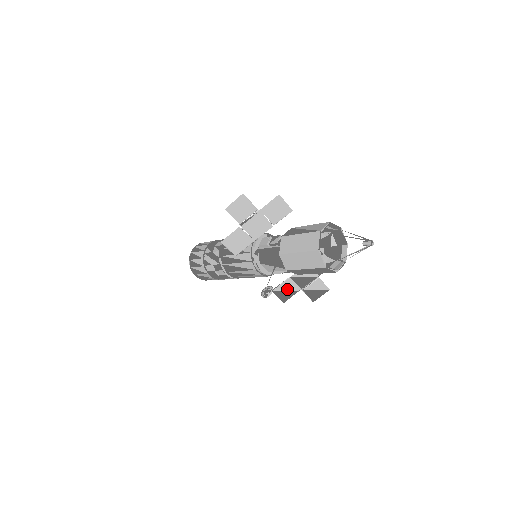
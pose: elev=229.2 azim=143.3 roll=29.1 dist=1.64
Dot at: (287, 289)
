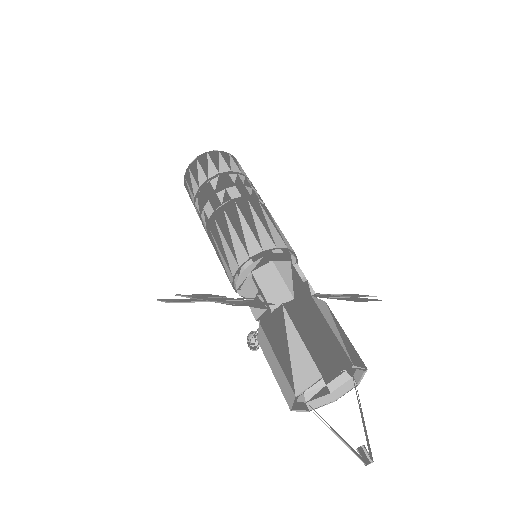
Dot at: occluded
